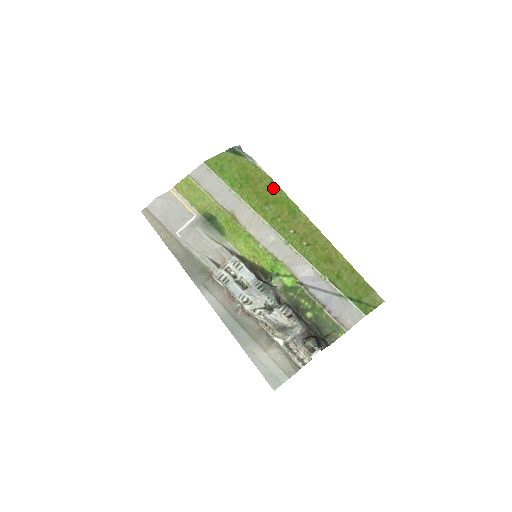
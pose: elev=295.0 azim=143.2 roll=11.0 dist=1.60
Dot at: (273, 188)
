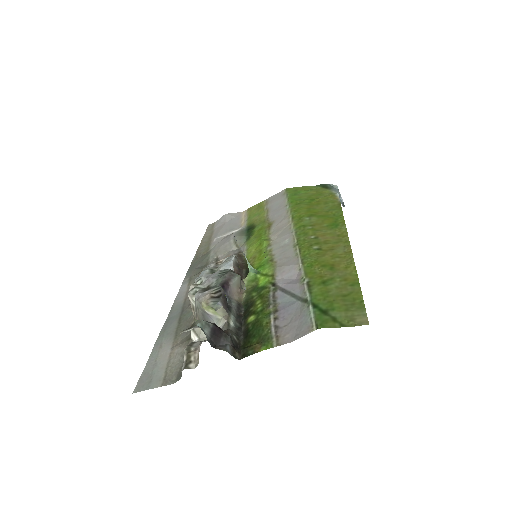
Dot at: (333, 208)
